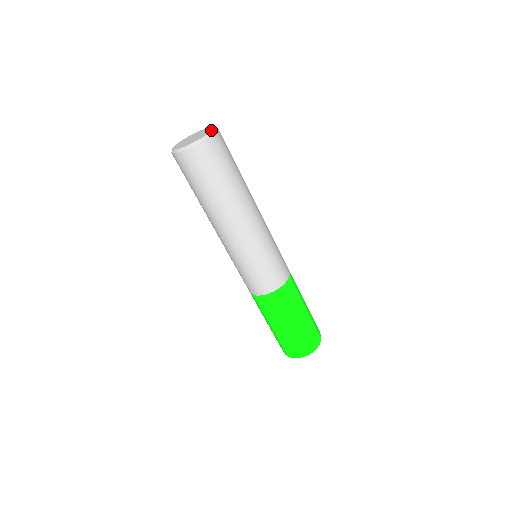
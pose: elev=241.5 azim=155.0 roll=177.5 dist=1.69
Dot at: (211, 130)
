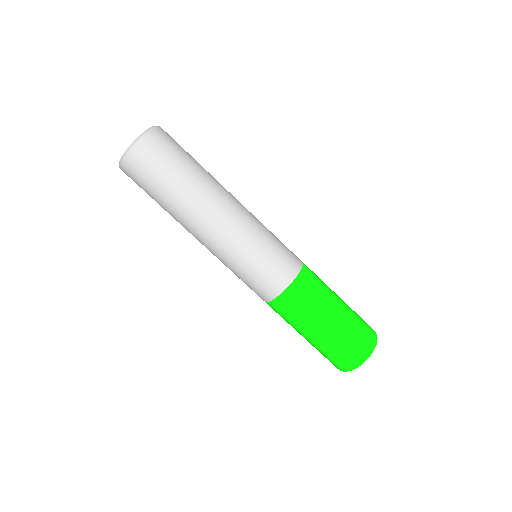
Dot at: (150, 128)
